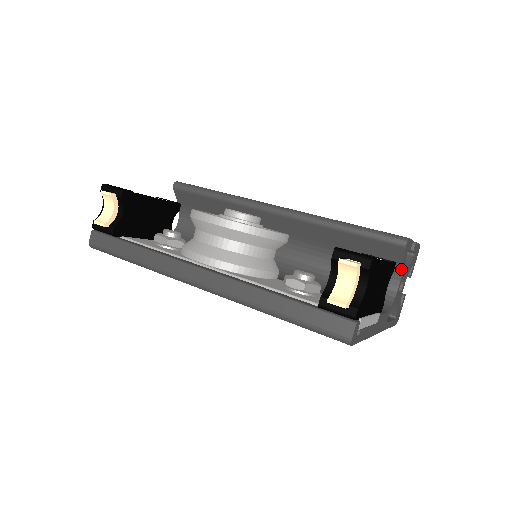
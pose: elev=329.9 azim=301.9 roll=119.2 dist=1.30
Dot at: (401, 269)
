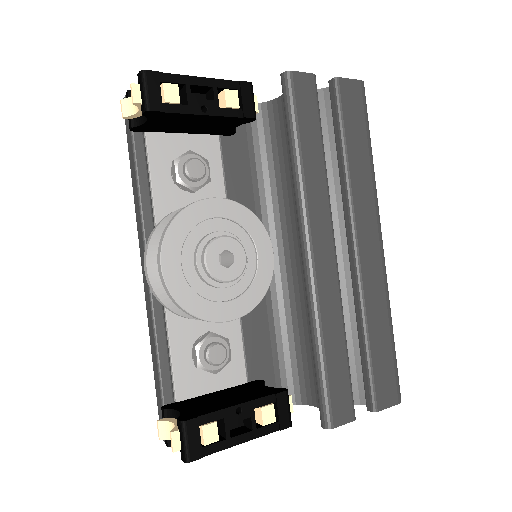
Dot at: occluded
